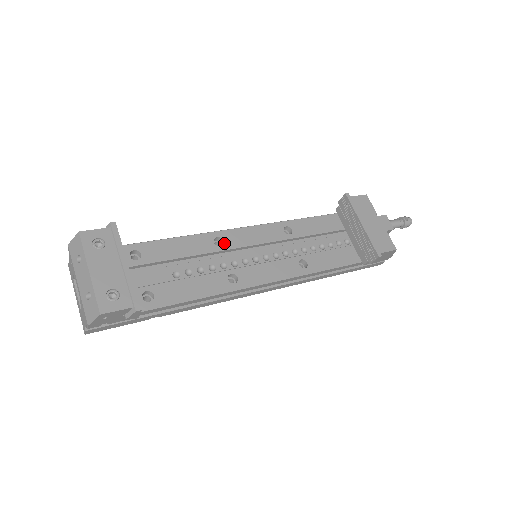
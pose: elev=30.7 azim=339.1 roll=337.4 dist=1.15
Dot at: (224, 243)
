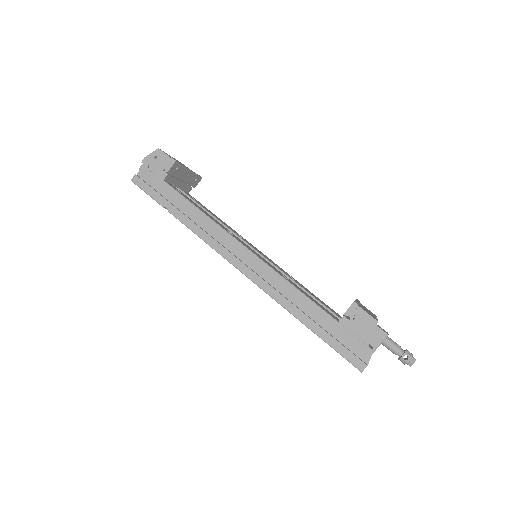
Dot at: (243, 239)
